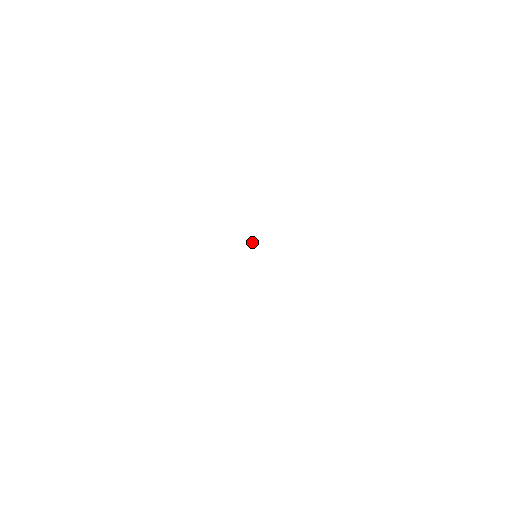
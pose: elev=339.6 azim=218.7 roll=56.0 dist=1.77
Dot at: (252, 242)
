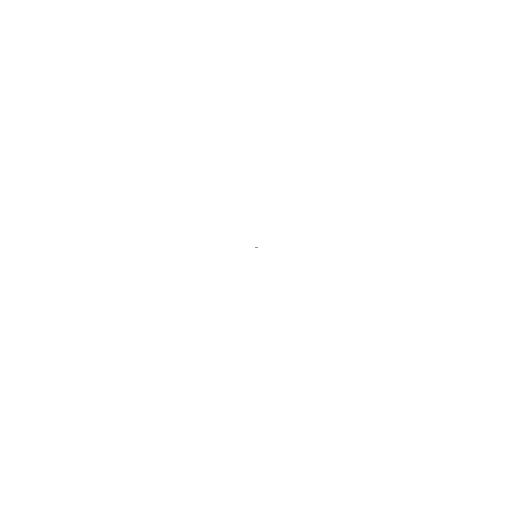
Dot at: occluded
